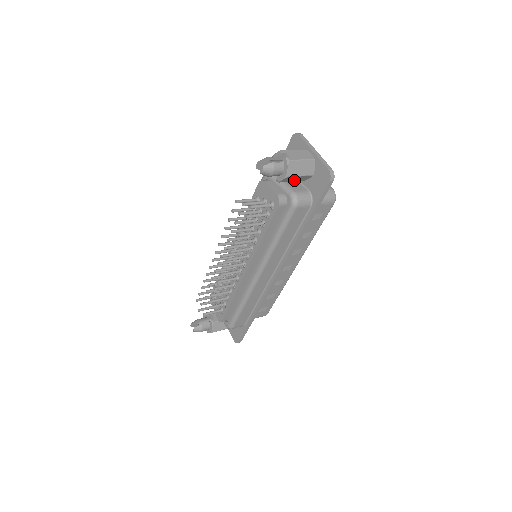
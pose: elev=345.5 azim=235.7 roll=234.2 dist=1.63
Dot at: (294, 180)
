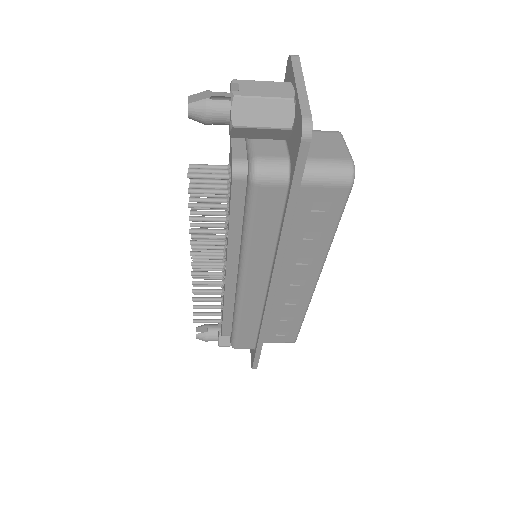
Dot at: (261, 136)
